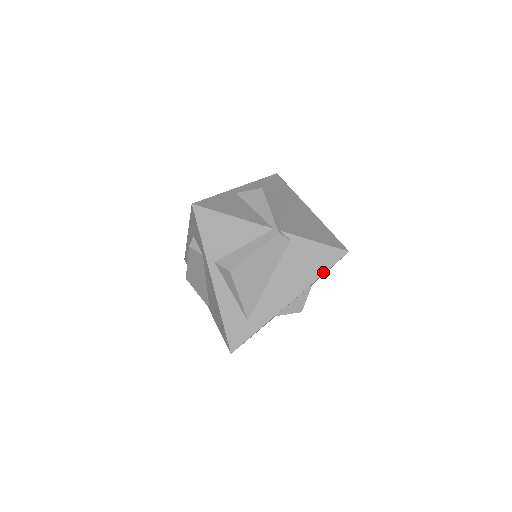
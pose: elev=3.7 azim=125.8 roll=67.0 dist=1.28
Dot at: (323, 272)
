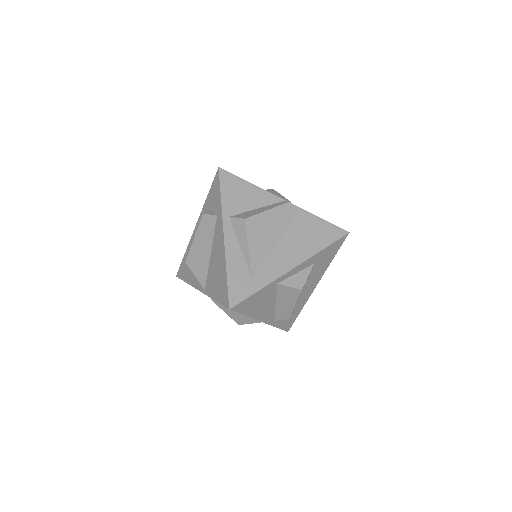
Dot at: (326, 245)
